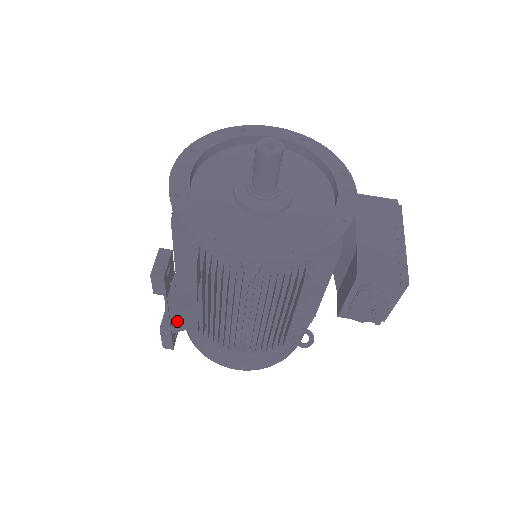
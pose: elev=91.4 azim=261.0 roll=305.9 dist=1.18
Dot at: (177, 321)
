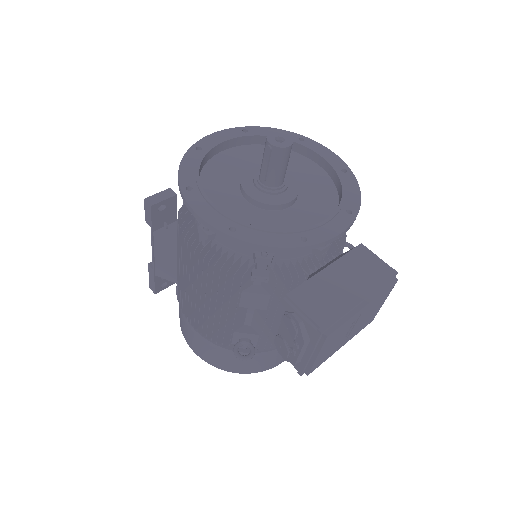
Dot at: (161, 264)
